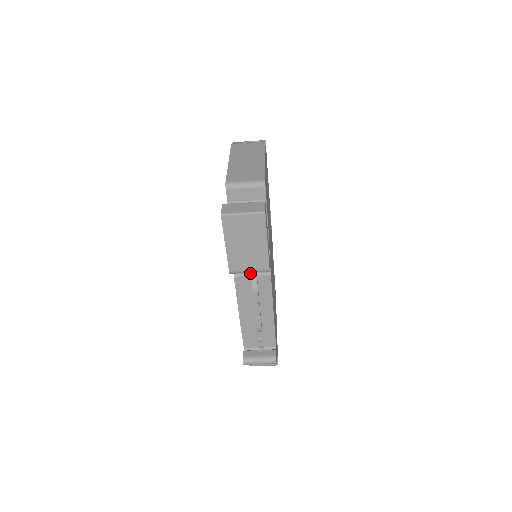
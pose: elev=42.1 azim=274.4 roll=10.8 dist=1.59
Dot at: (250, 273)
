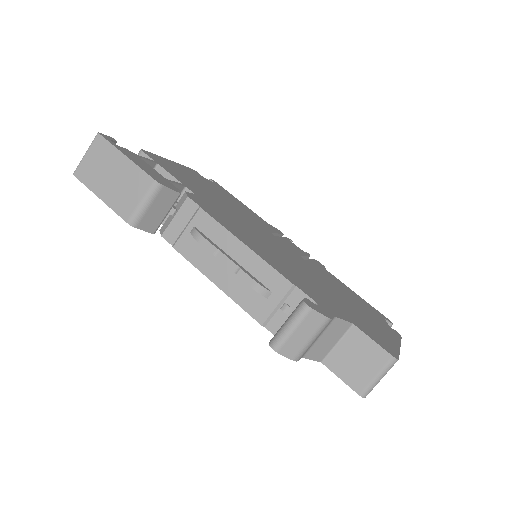
Dot at: (184, 228)
